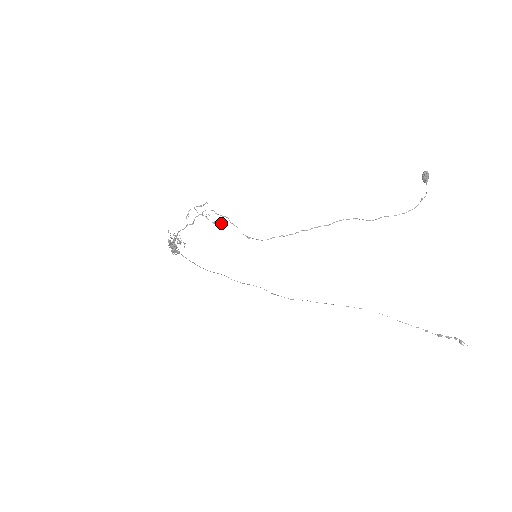
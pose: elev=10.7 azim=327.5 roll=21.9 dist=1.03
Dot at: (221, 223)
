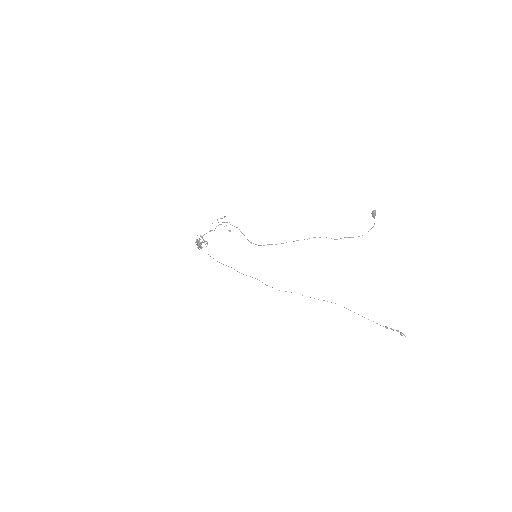
Dot at: occluded
